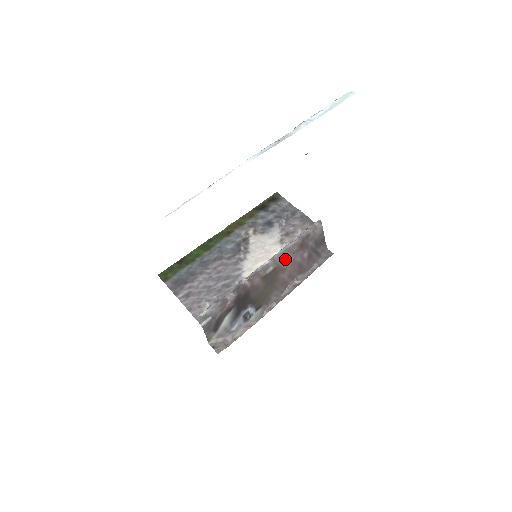
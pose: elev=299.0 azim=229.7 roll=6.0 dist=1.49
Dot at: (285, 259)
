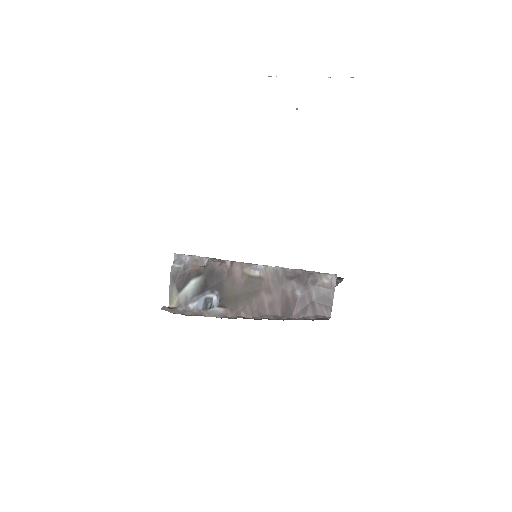
Dot at: (277, 280)
